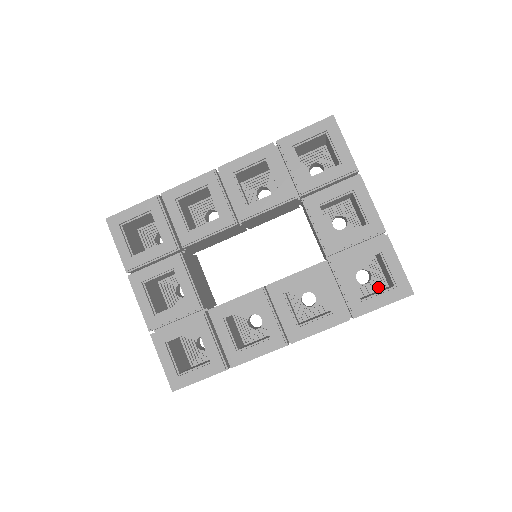
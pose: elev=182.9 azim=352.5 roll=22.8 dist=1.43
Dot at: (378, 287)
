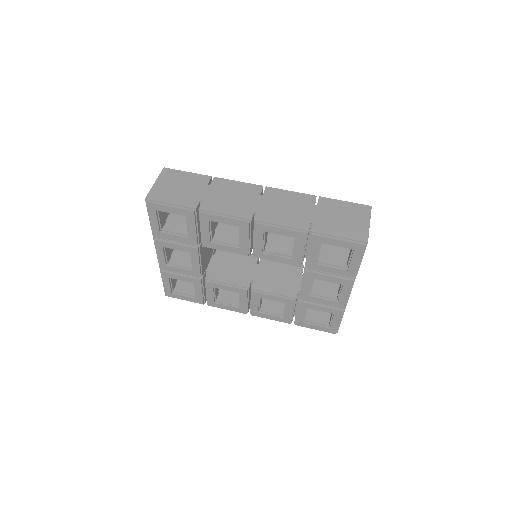
Dot at: occluded
